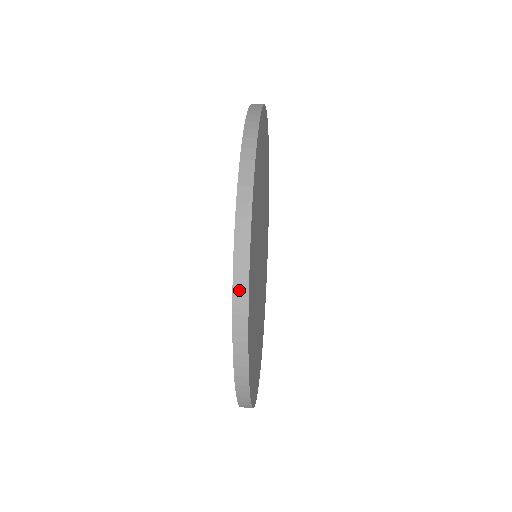
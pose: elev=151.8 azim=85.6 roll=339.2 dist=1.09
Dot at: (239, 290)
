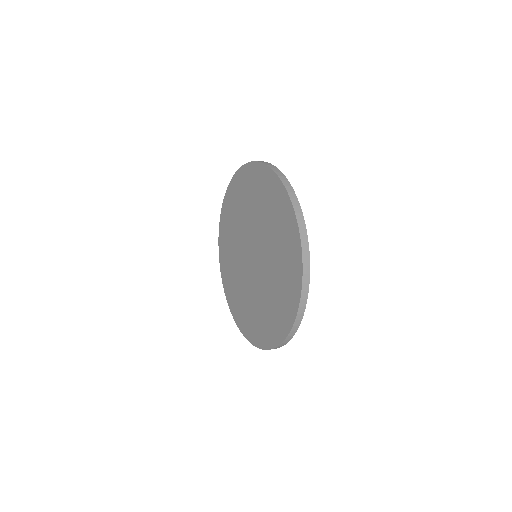
Dot at: (297, 323)
